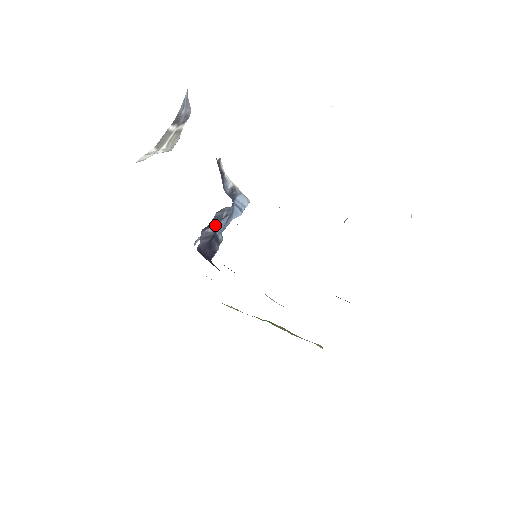
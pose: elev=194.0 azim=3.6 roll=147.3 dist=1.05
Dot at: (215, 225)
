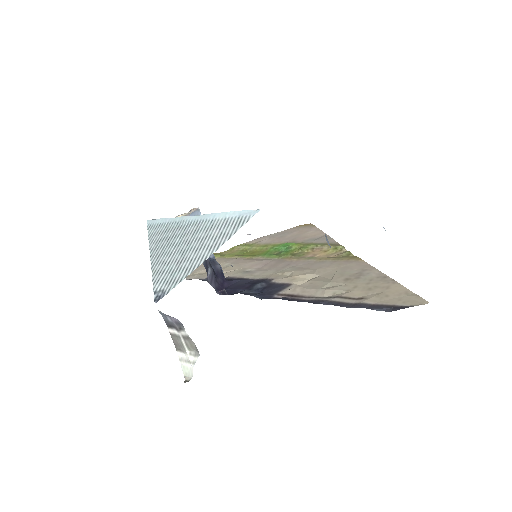
Dot at: (208, 265)
